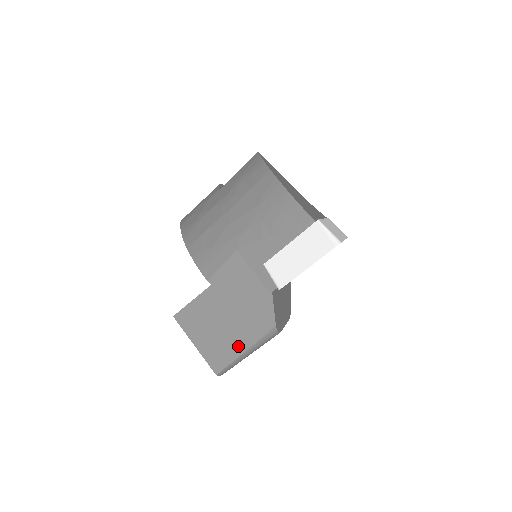
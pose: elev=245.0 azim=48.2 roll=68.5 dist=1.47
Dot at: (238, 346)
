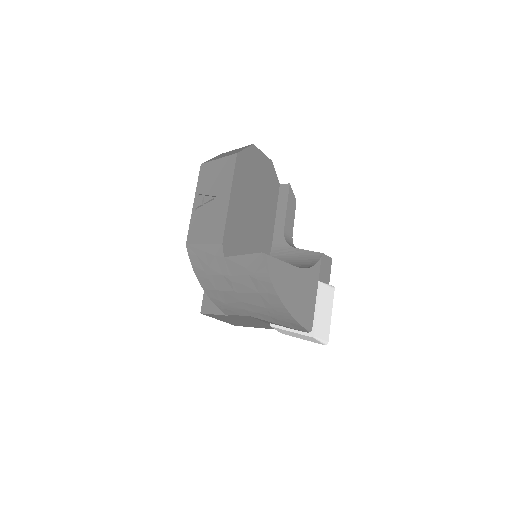
Dot at: (250, 326)
